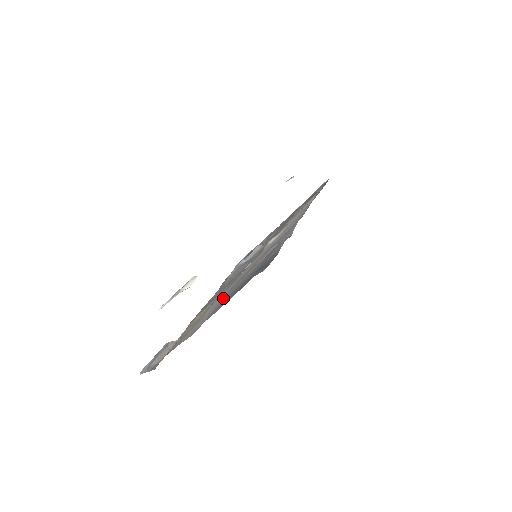
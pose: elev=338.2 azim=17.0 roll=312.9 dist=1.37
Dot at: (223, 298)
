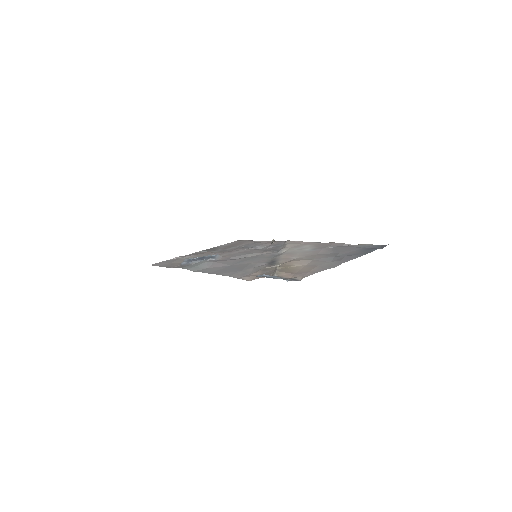
Dot at: (322, 259)
